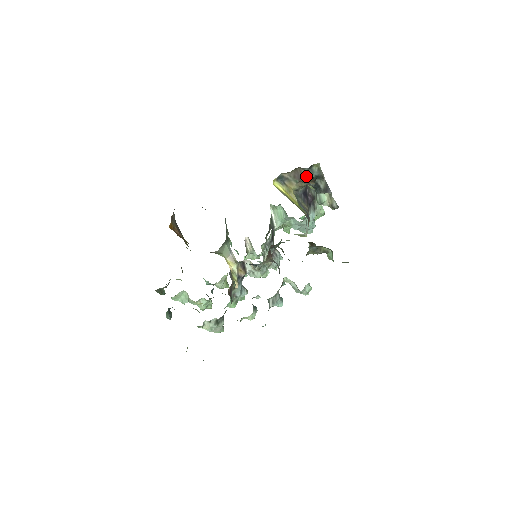
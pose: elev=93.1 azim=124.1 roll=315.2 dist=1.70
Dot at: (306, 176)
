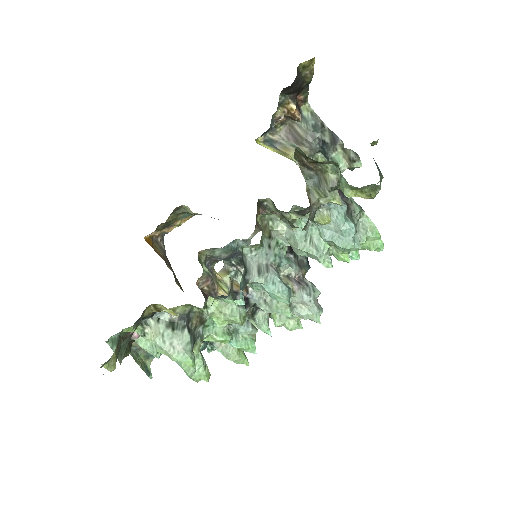
Dot at: (301, 131)
